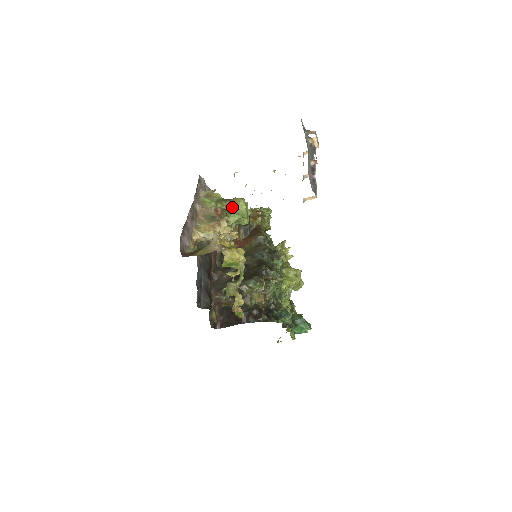
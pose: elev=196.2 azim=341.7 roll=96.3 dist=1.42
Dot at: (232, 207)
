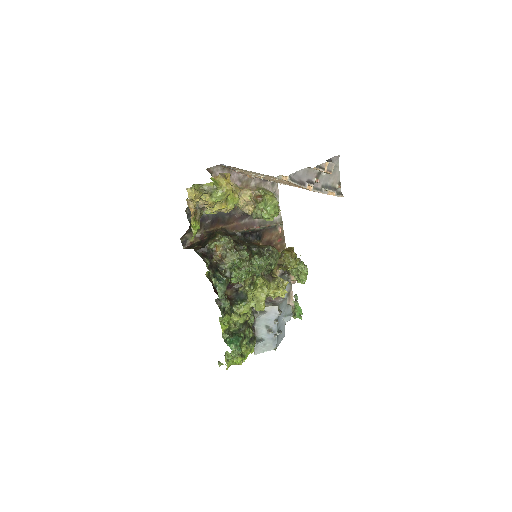
Dot at: (265, 195)
